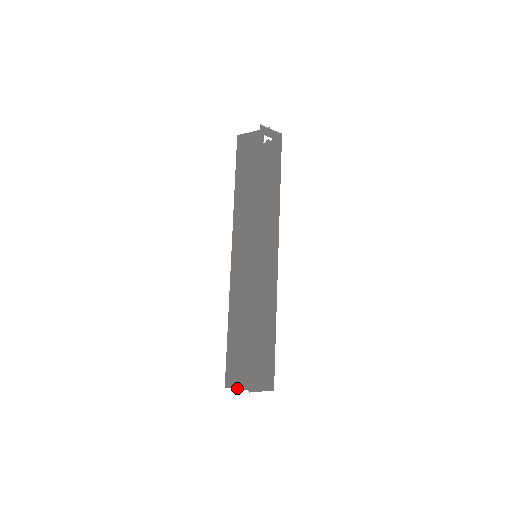
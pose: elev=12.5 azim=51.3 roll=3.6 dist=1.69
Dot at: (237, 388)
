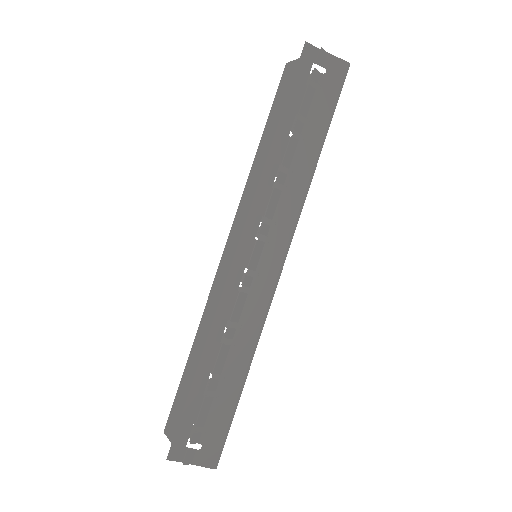
Dot at: (171, 441)
